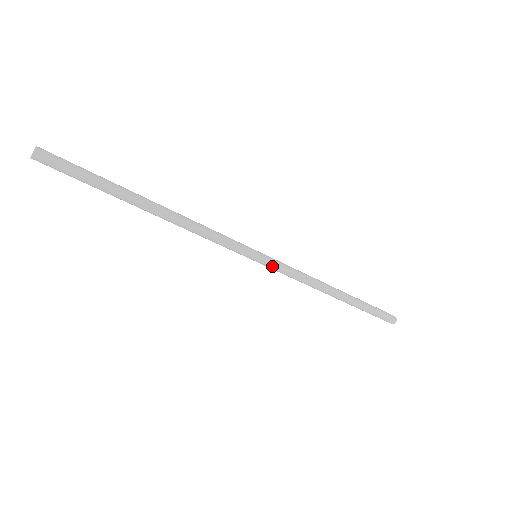
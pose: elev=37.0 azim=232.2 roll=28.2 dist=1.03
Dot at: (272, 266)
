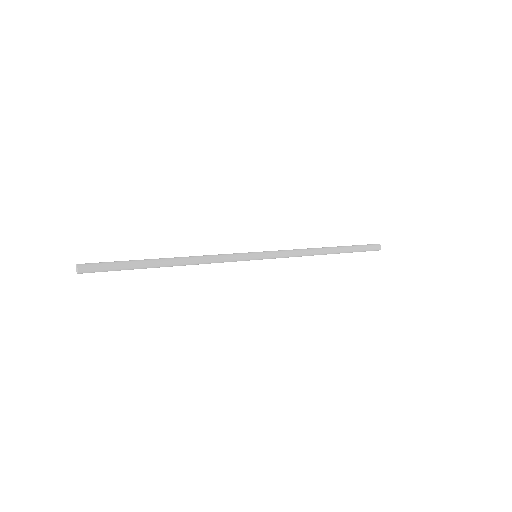
Dot at: (271, 256)
